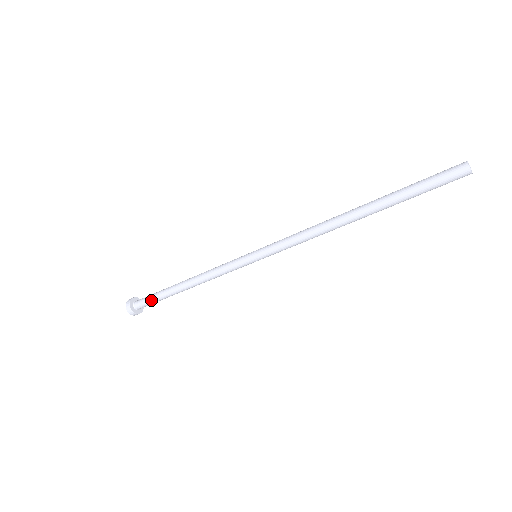
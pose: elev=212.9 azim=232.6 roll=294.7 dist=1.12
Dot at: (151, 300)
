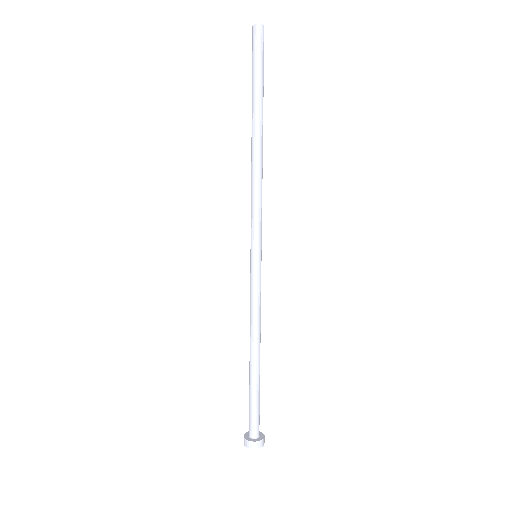
Dot at: (255, 410)
